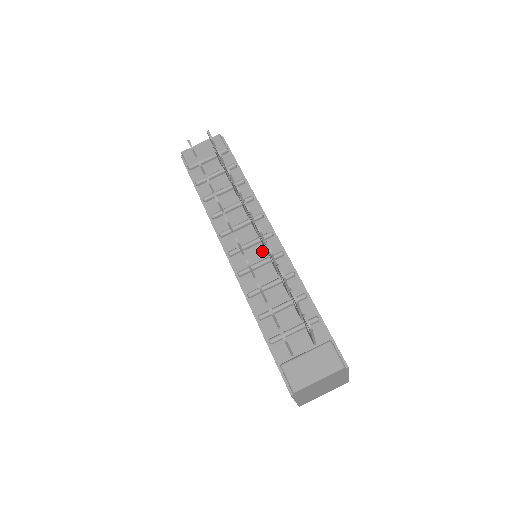
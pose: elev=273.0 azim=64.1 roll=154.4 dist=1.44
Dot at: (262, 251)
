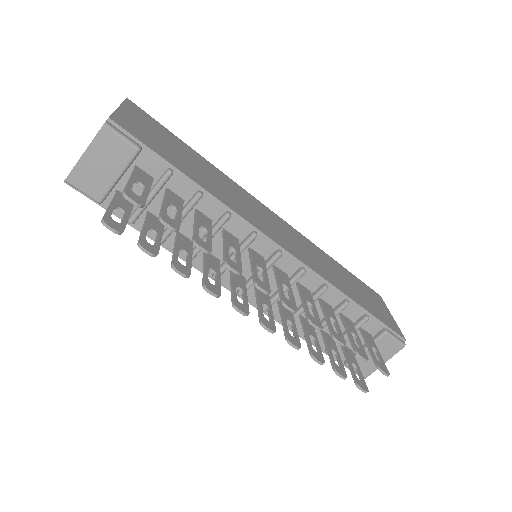
Dot at: occluded
